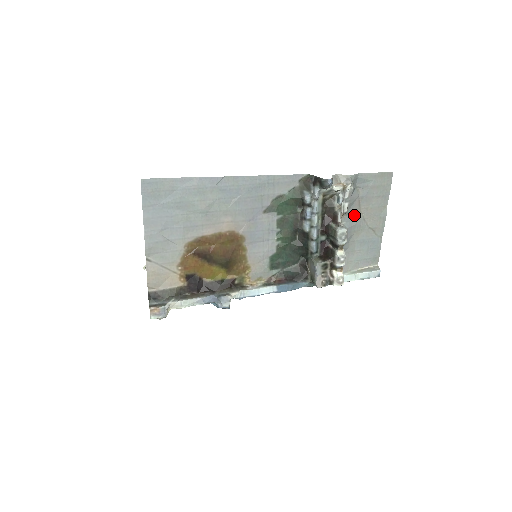
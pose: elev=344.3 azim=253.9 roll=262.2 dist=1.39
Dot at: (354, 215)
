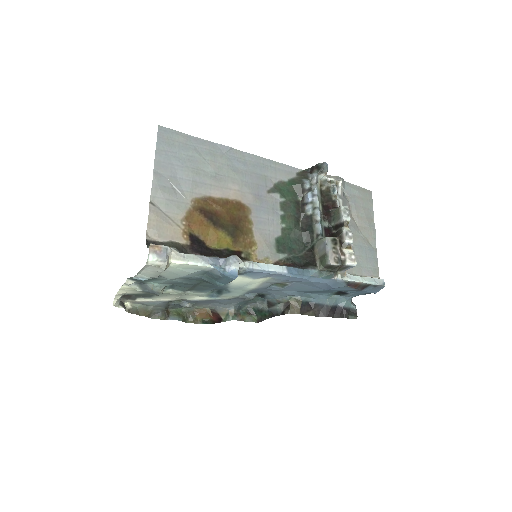
Dot at: occluded
